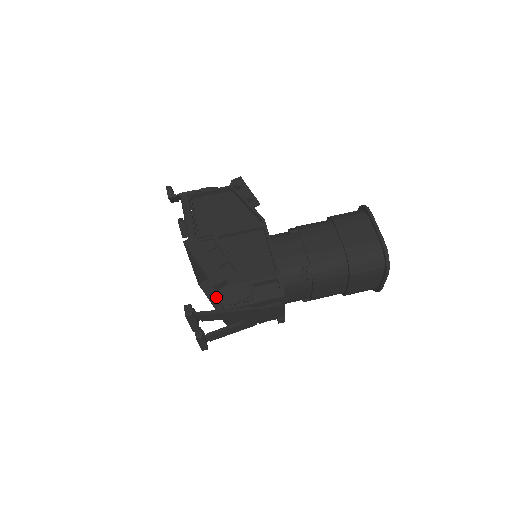
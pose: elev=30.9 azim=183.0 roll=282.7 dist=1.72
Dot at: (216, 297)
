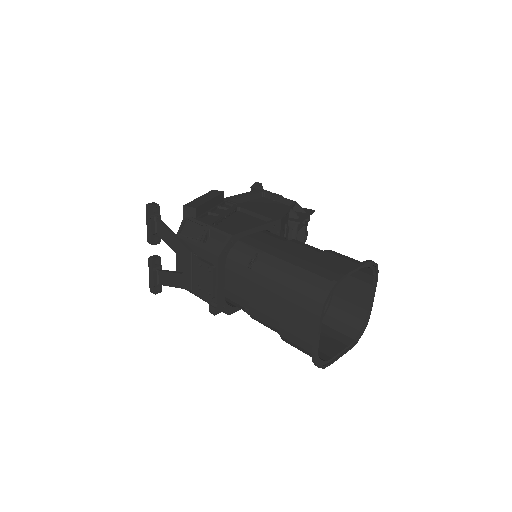
Dot at: occluded
